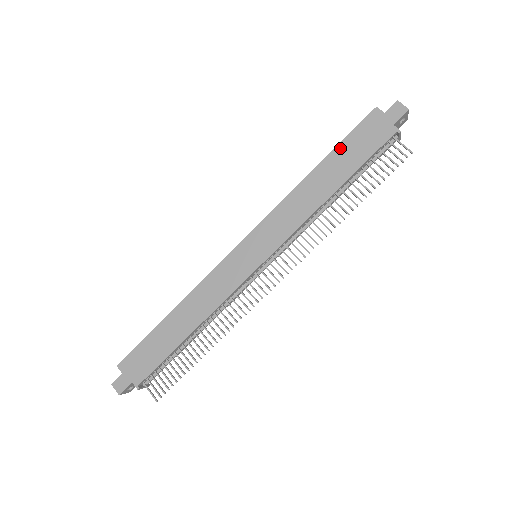
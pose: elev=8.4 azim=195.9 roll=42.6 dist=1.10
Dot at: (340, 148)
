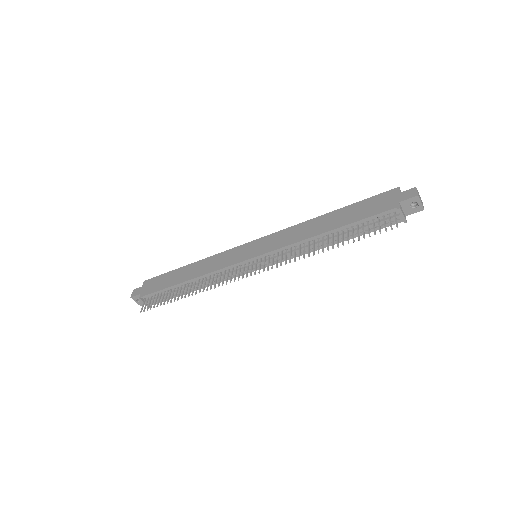
Dot at: (354, 205)
